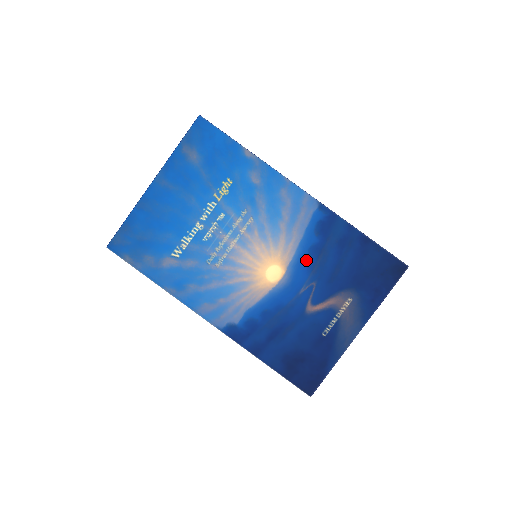
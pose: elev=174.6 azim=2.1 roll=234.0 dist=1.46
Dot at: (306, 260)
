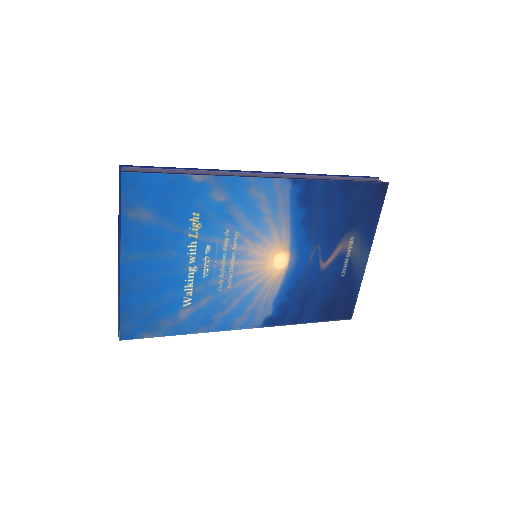
Dot at: (303, 233)
